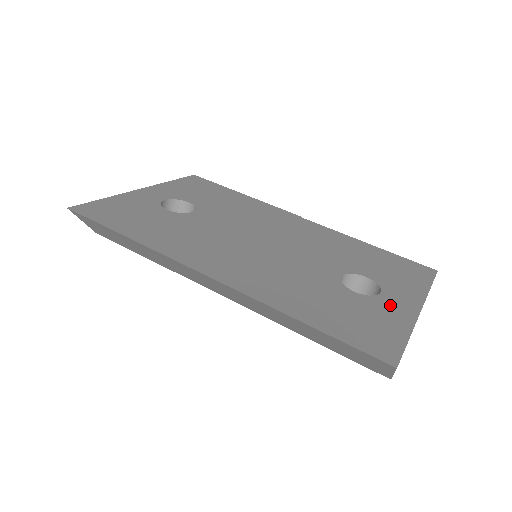
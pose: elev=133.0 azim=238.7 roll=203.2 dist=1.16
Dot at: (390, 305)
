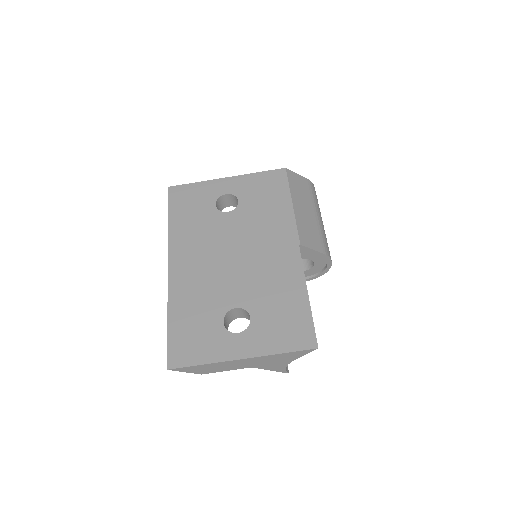
Dot at: (227, 343)
